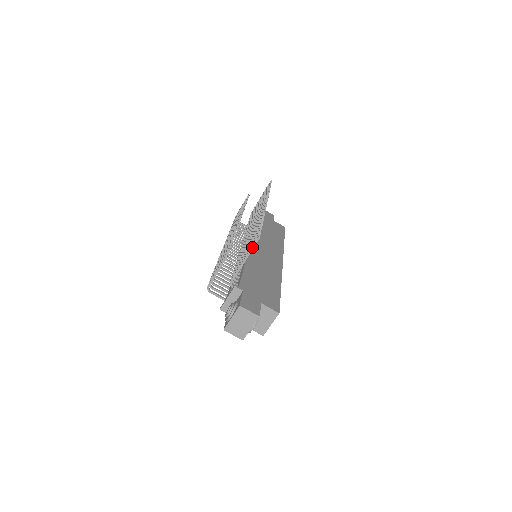
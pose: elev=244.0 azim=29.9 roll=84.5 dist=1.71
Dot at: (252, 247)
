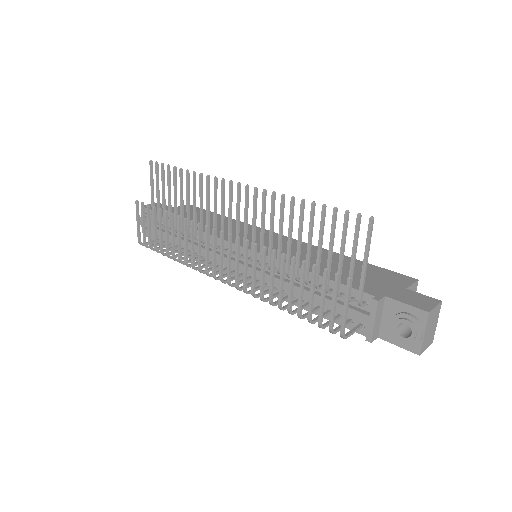
Dot at: (370, 238)
